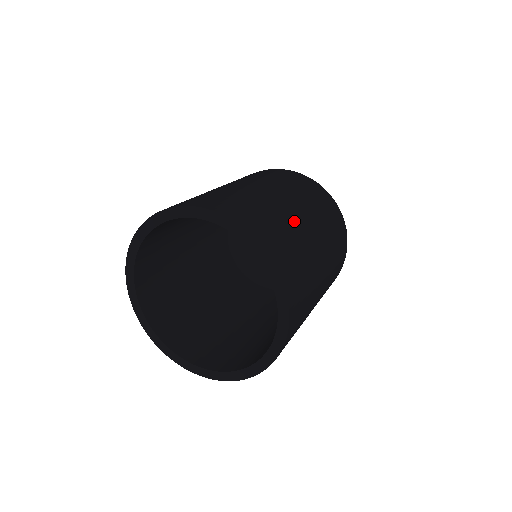
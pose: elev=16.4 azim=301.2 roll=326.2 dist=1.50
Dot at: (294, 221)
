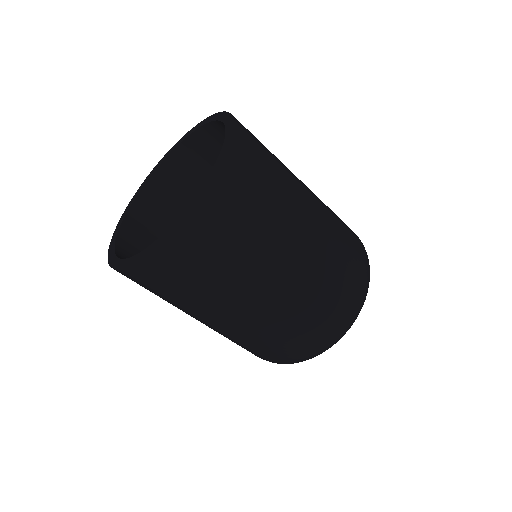
Dot at: occluded
